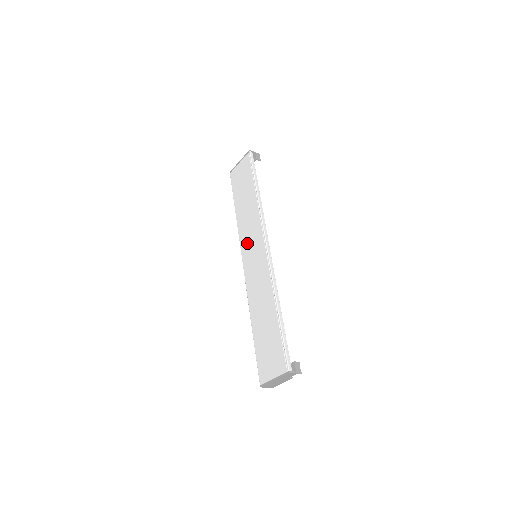
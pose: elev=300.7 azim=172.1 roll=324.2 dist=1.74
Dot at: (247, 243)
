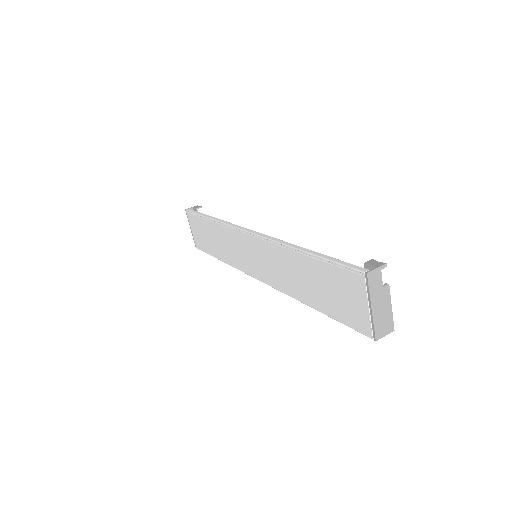
Dot at: (243, 260)
